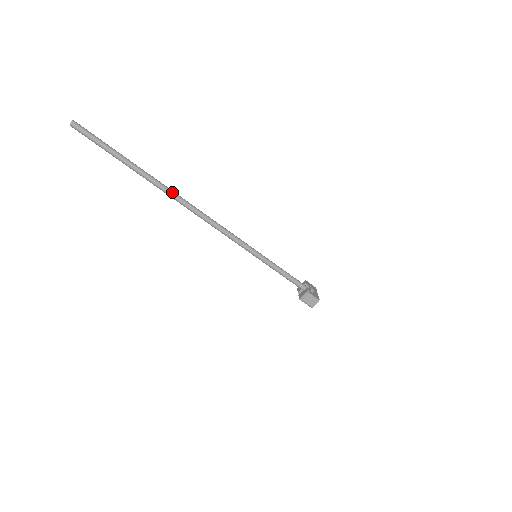
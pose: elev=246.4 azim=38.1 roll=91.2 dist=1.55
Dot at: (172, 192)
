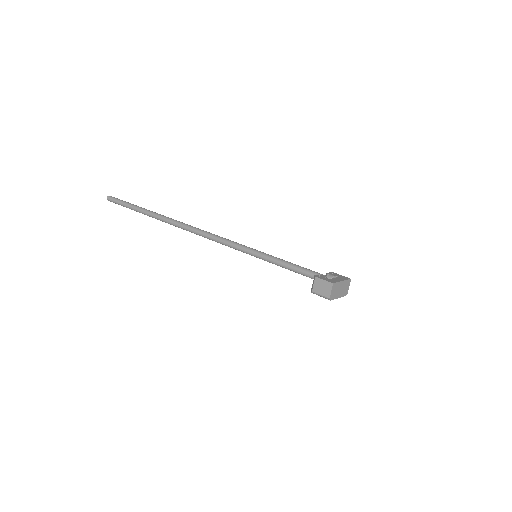
Dot at: (171, 220)
